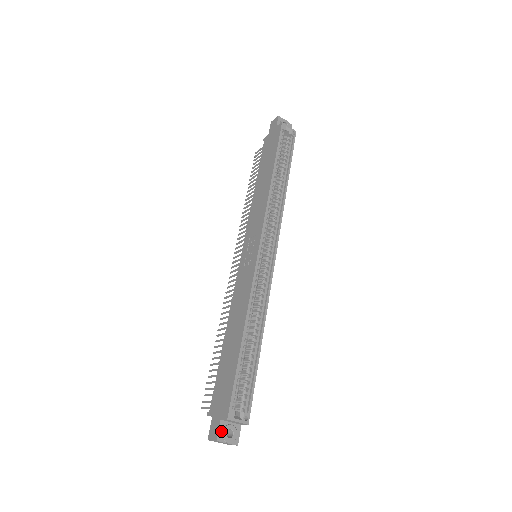
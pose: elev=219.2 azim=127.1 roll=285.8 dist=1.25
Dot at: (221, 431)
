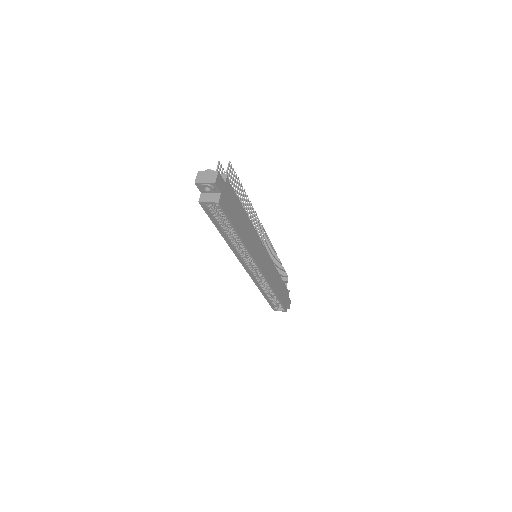
Dot at: occluded
